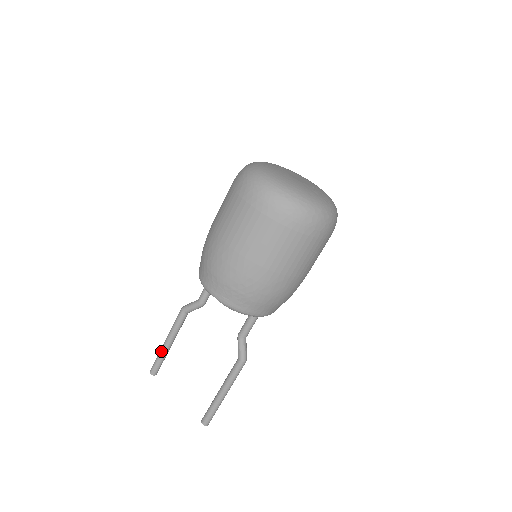
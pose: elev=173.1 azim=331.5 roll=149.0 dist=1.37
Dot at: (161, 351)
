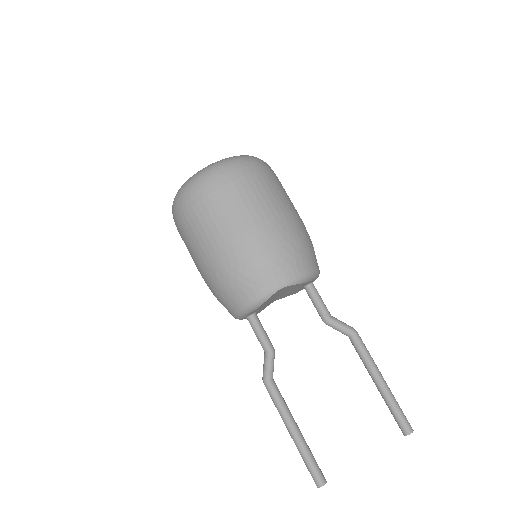
Dot at: (301, 447)
